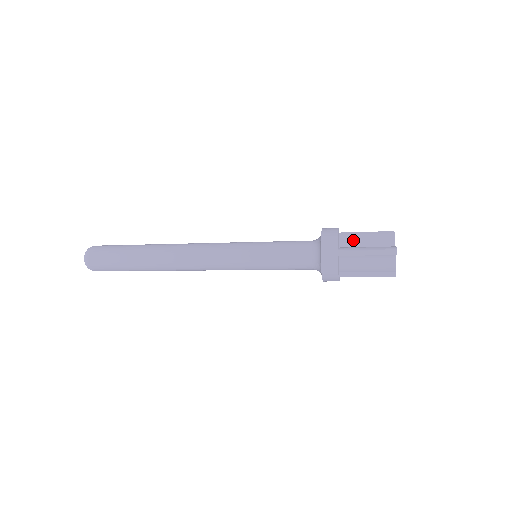
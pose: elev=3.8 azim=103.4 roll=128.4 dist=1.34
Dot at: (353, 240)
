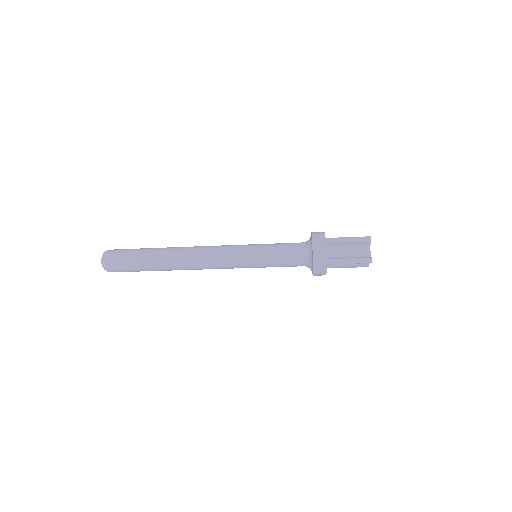
Dot at: occluded
